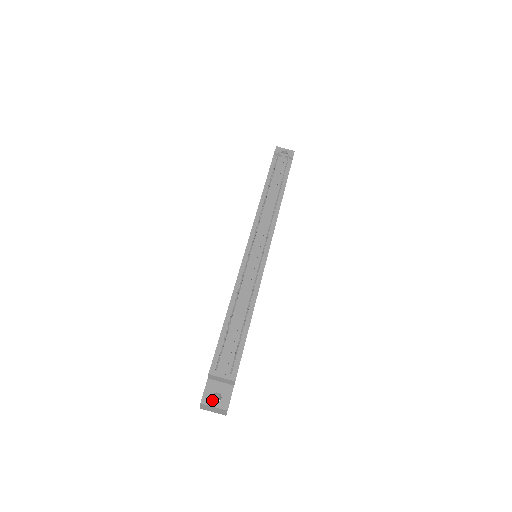
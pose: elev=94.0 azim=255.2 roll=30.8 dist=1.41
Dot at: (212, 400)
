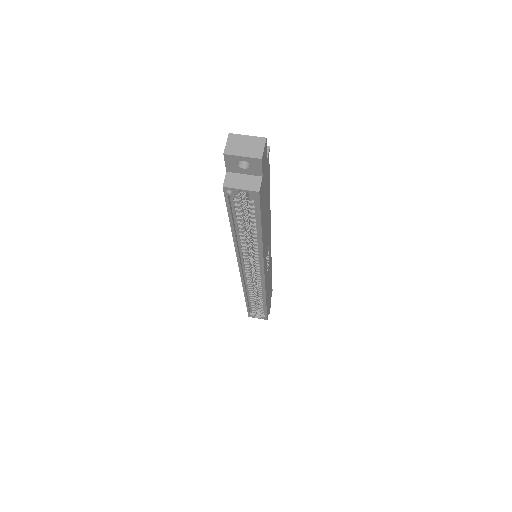
Dot at: (243, 140)
